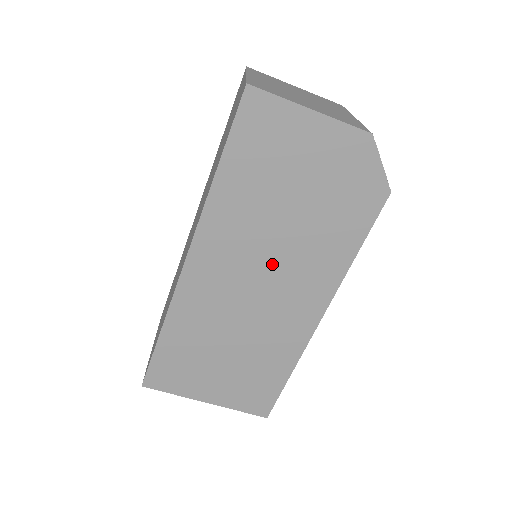
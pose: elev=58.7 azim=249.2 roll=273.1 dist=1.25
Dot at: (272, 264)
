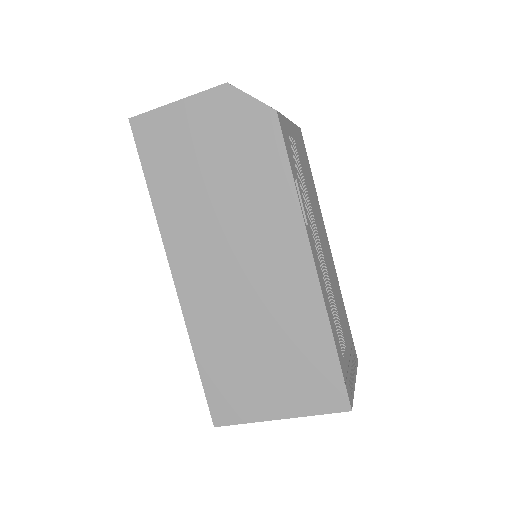
Dot at: (235, 236)
